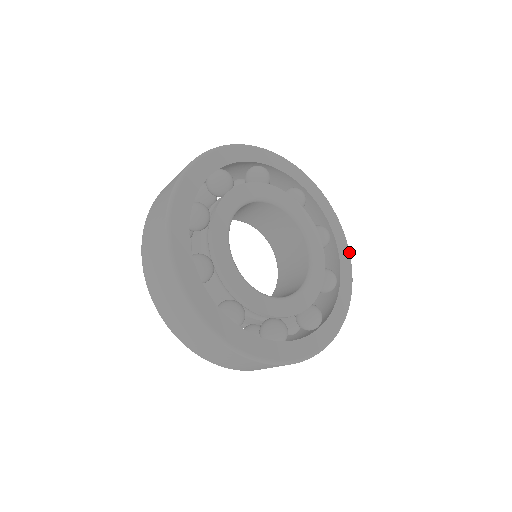
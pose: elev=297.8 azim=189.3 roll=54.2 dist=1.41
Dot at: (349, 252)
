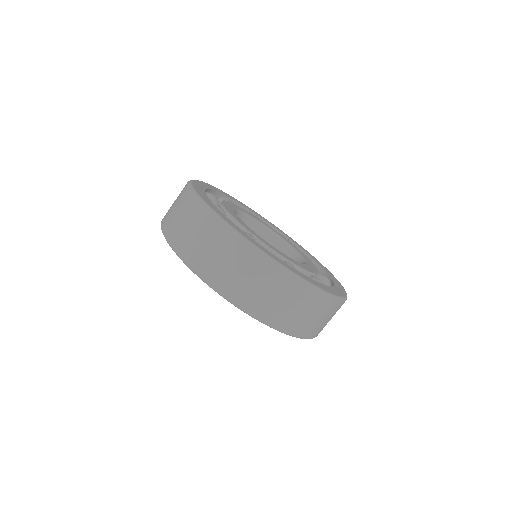
Dot at: (267, 220)
